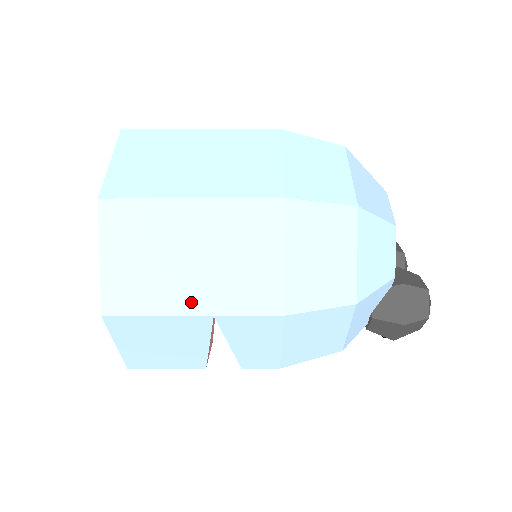
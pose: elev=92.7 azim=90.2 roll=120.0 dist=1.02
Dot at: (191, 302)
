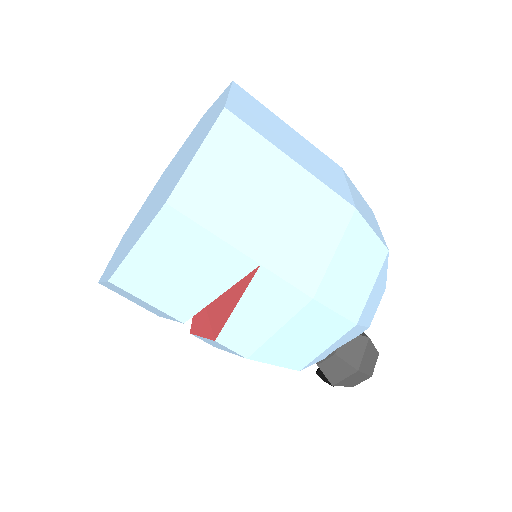
Dot at: (249, 241)
